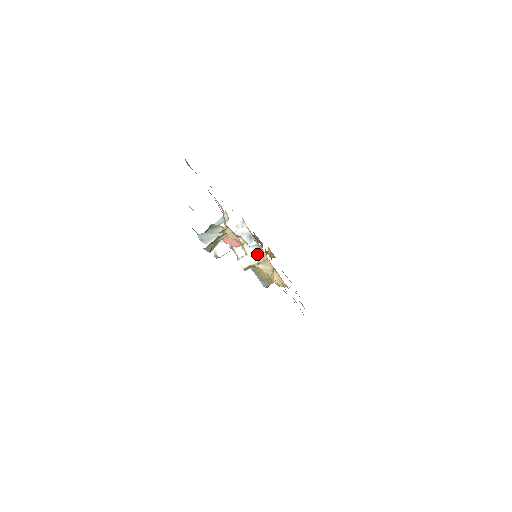
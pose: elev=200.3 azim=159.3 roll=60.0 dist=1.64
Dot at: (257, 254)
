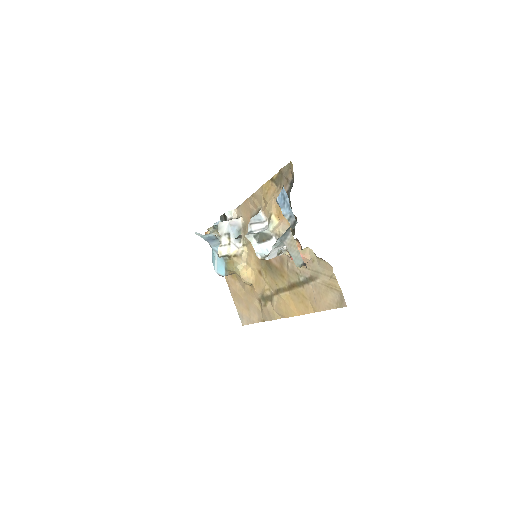
Dot at: (238, 247)
